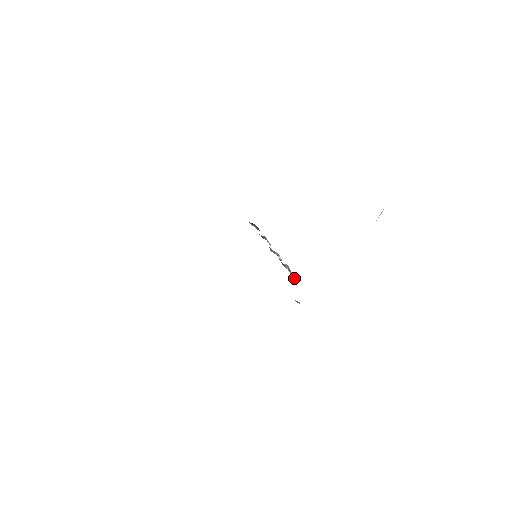
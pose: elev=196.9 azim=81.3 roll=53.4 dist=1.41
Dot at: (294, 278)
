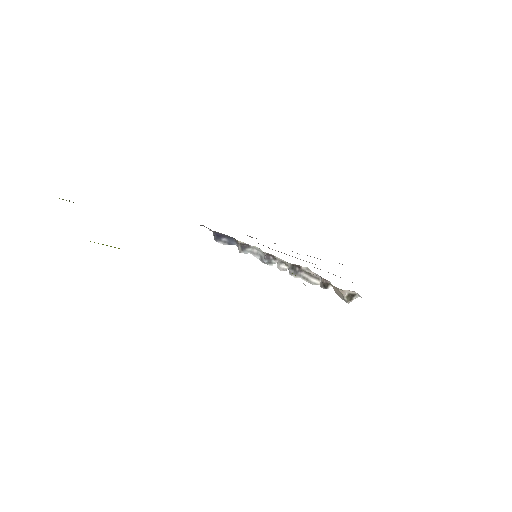
Dot at: (319, 284)
